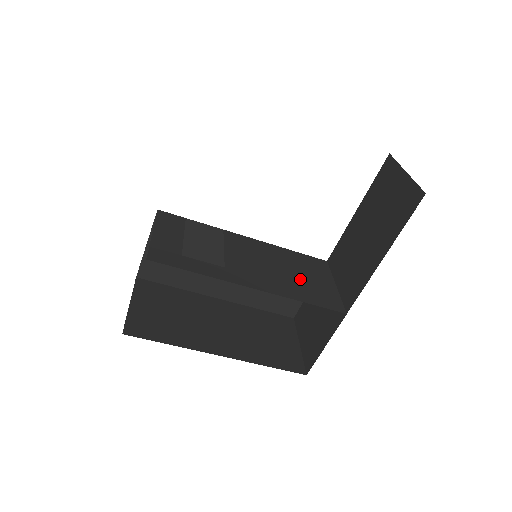
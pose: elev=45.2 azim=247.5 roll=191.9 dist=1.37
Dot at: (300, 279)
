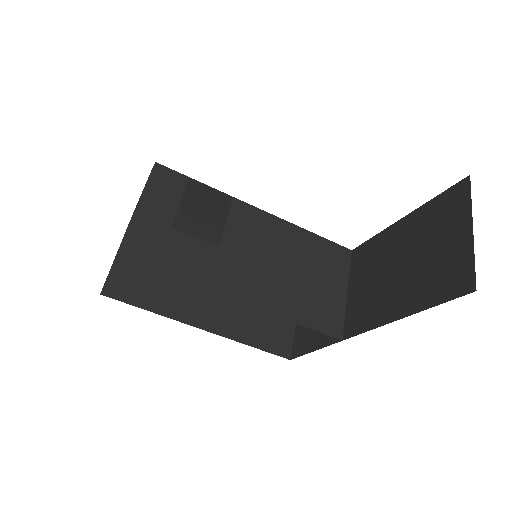
Dot at: (305, 284)
